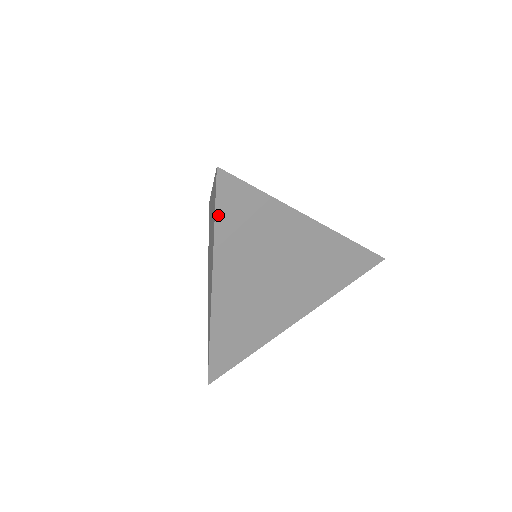
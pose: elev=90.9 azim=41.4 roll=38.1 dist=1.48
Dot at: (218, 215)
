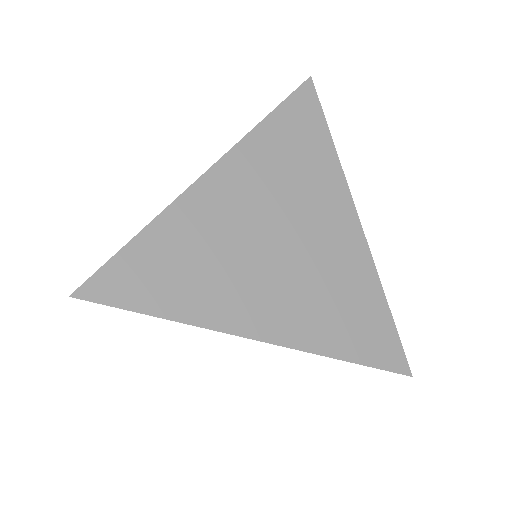
Dot at: occluded
